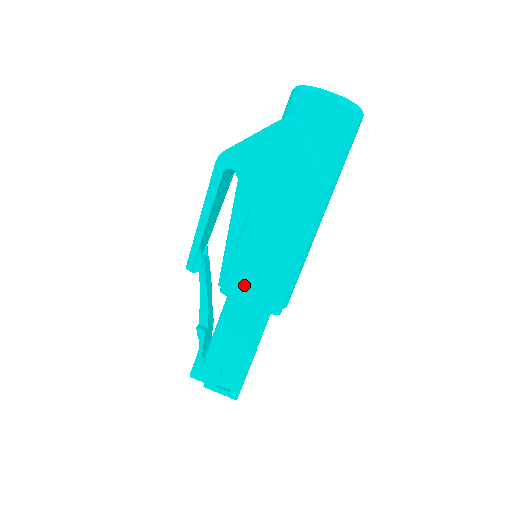
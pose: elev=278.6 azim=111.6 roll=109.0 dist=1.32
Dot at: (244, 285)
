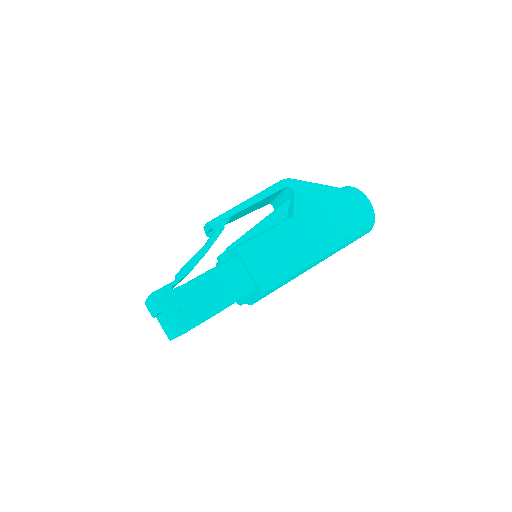
Dot at: (256, 255)
